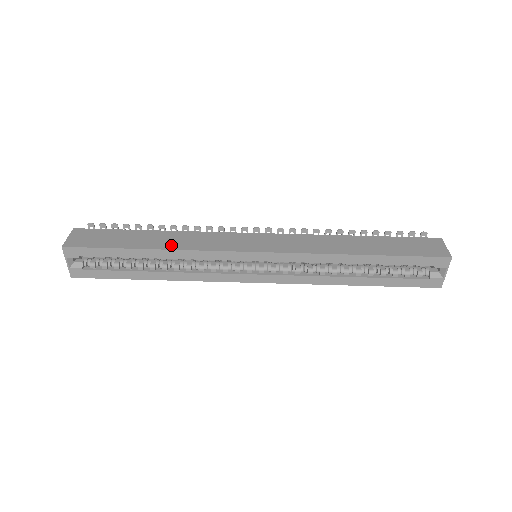
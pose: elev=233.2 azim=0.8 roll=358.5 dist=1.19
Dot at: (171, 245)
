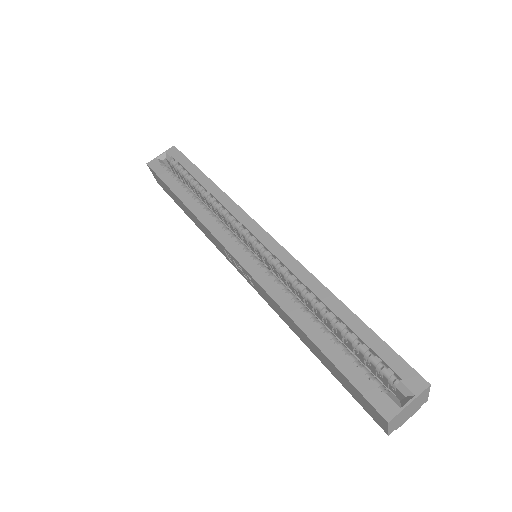
Dot at: occluded
